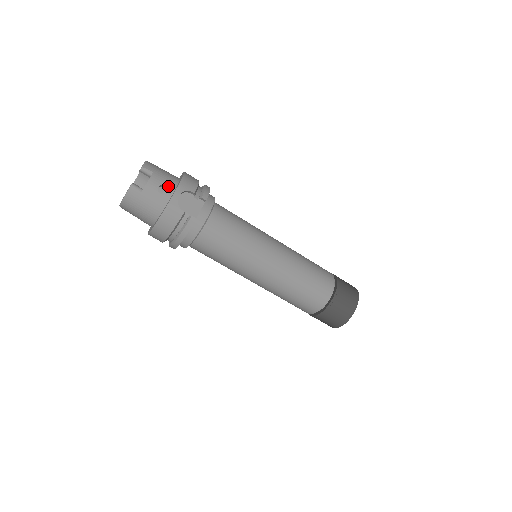
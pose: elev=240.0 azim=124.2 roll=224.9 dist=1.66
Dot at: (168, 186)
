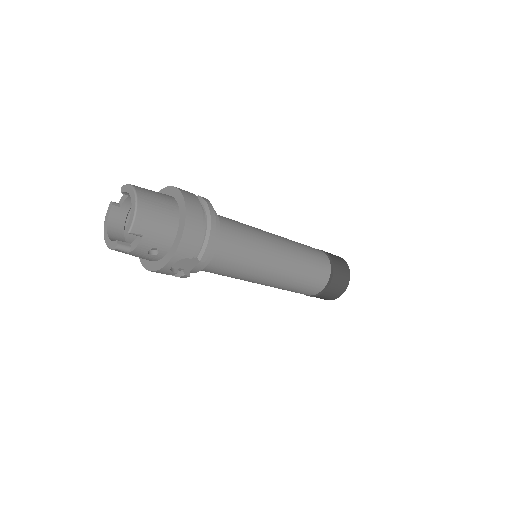
Dot at: (161, 248)
